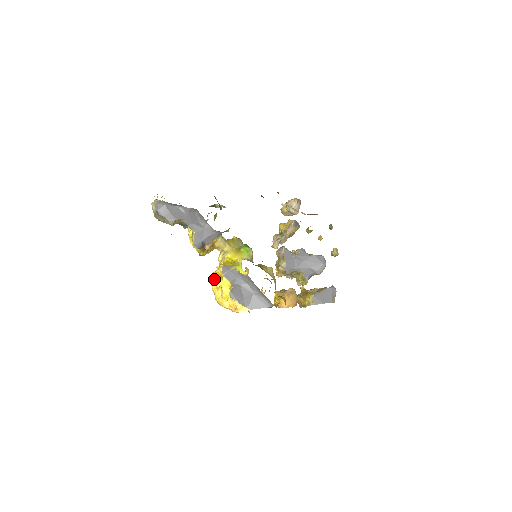
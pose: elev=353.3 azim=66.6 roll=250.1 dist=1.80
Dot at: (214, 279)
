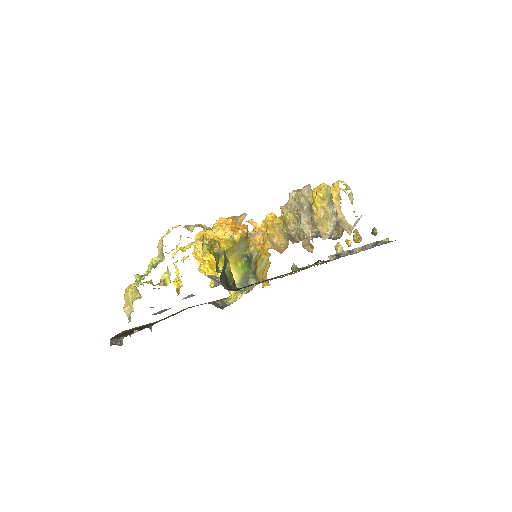
Dot at: (197, 255)
